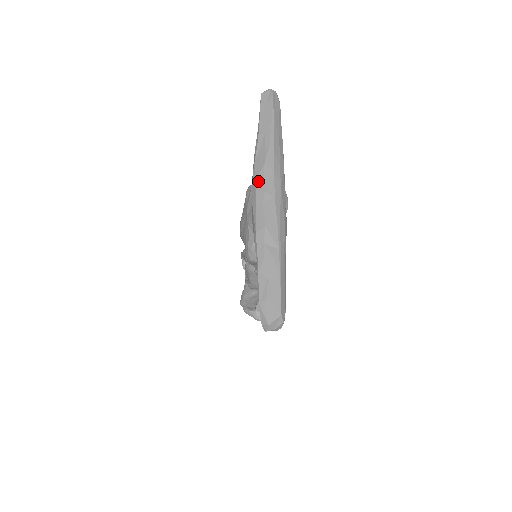
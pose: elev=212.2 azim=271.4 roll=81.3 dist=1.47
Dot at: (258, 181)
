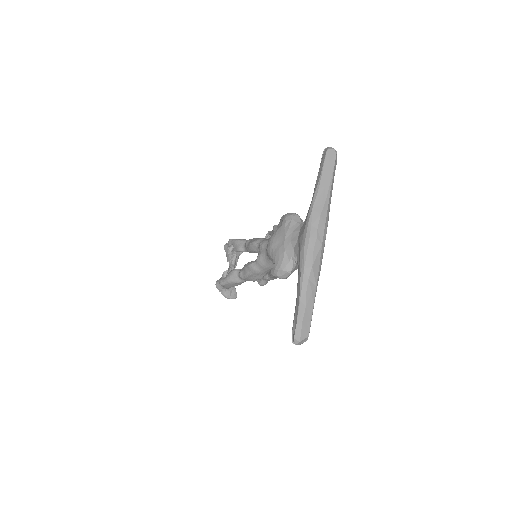
Dot at: (313, 227)
